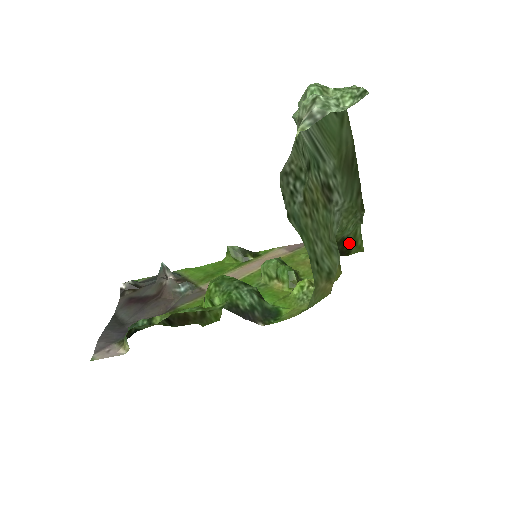
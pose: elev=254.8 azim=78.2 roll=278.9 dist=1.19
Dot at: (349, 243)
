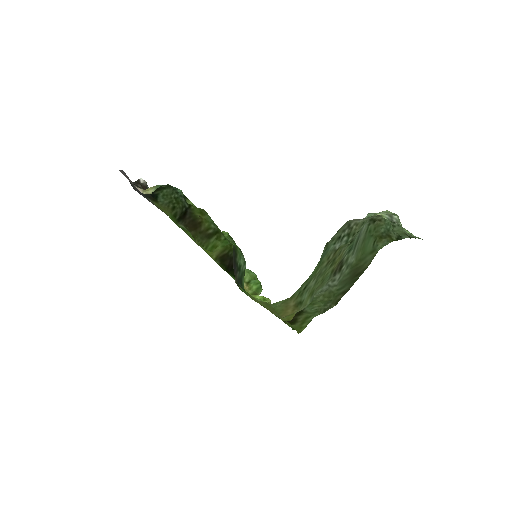
Dot at: (300, 317)
